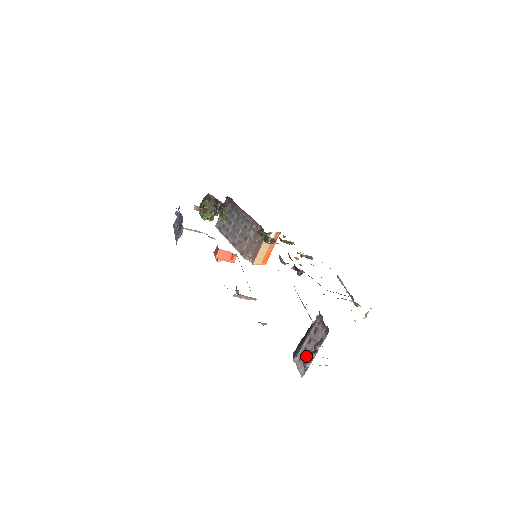
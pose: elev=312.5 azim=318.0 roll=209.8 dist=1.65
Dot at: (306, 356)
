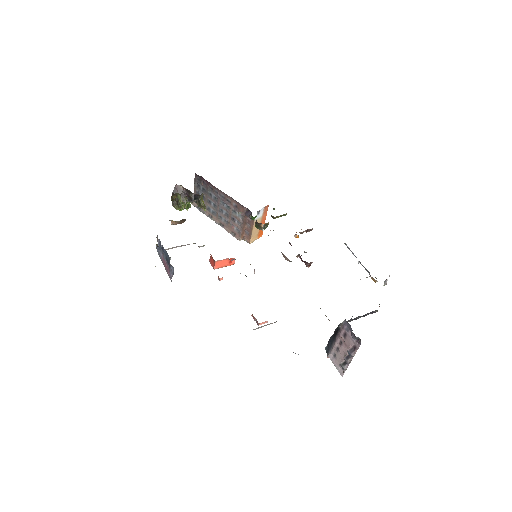
Dot at: (341, 357)
